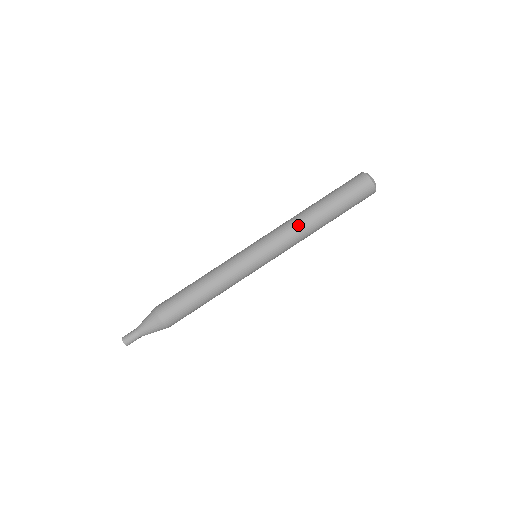
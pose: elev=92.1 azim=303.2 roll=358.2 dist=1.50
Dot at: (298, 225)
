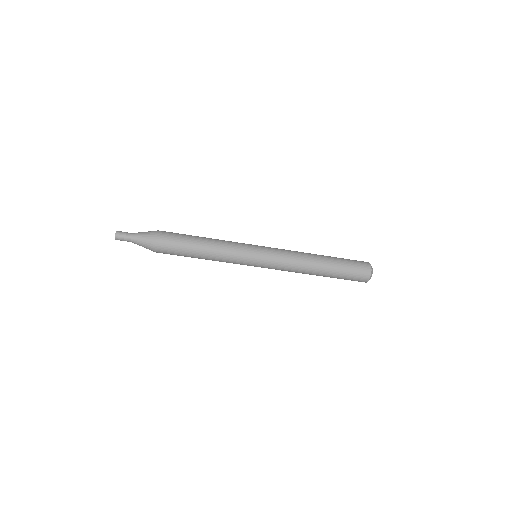
Dot at: (302, 261)
